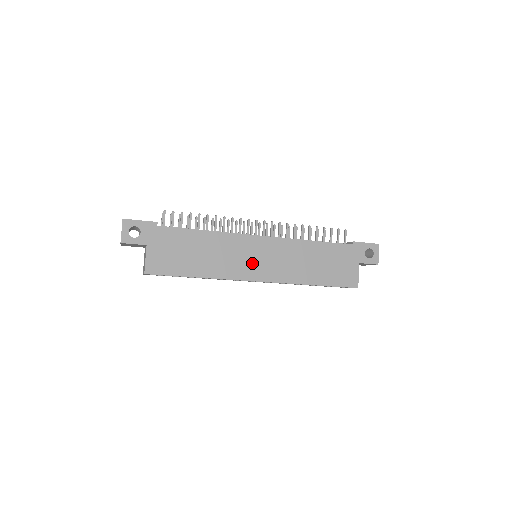
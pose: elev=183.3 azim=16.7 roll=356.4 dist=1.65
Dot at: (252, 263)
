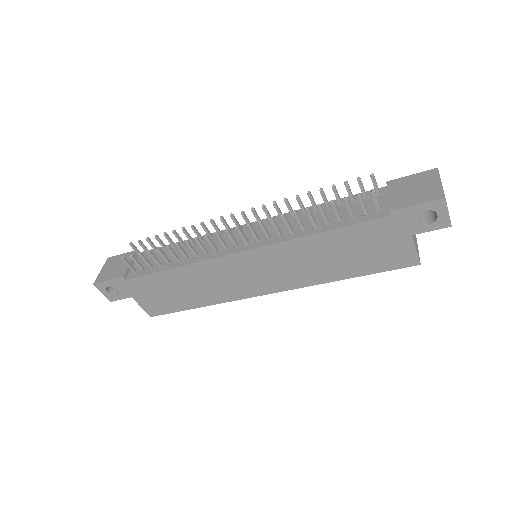
Dot at: (248, 281)
